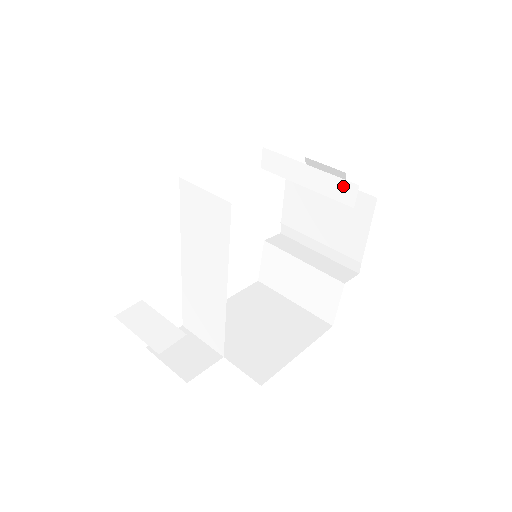
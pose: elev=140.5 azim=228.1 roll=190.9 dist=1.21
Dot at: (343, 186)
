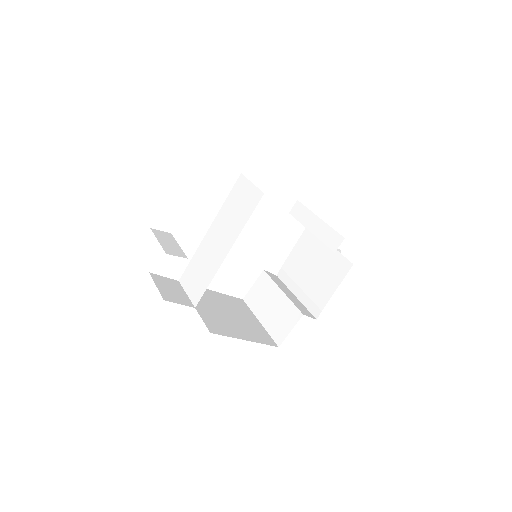
Dot at: (335, 236)
